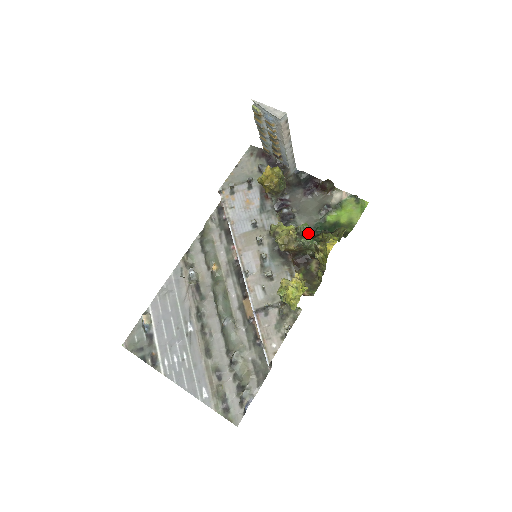
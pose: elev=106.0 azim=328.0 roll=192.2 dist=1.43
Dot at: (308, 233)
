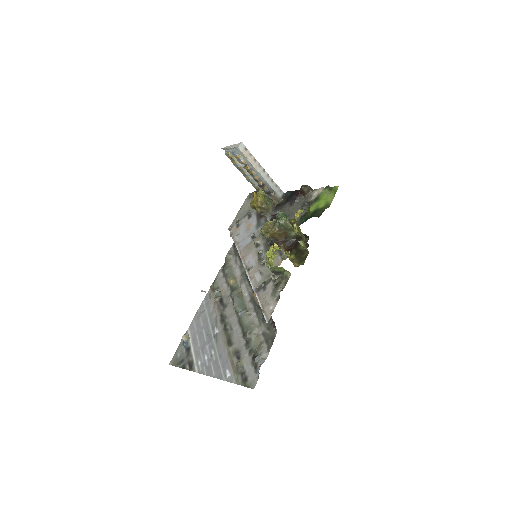
Dot at: occluded
